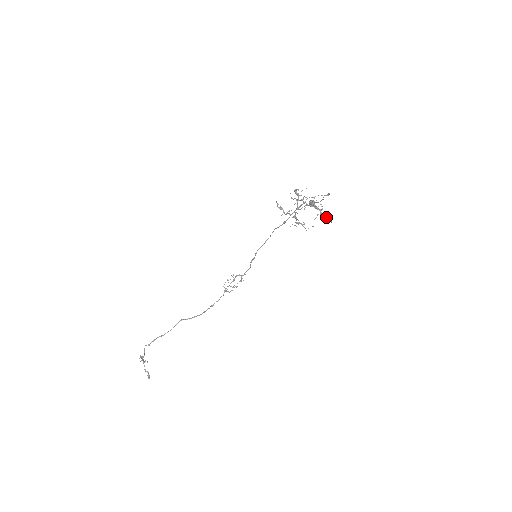
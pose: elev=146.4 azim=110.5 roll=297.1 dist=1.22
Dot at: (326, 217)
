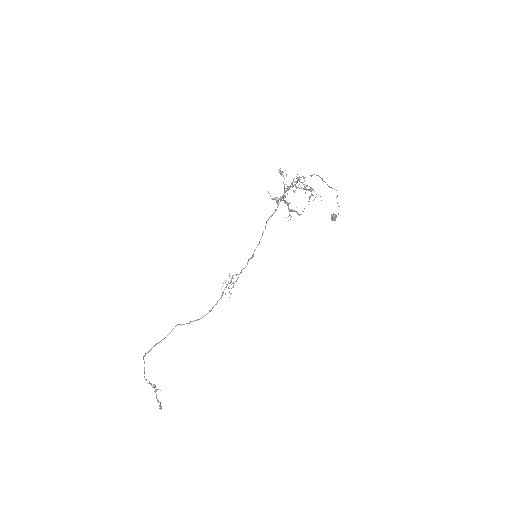
Dot at: occluded
